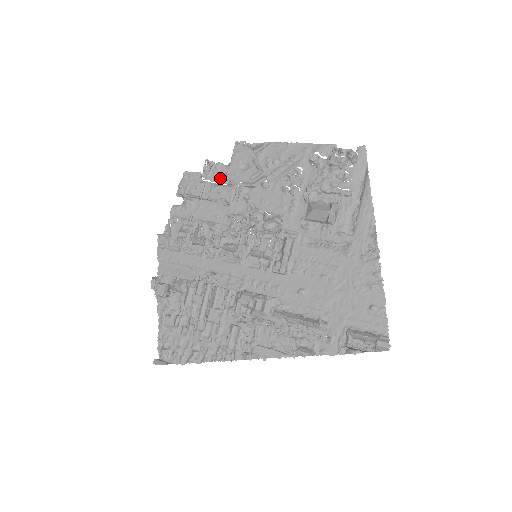
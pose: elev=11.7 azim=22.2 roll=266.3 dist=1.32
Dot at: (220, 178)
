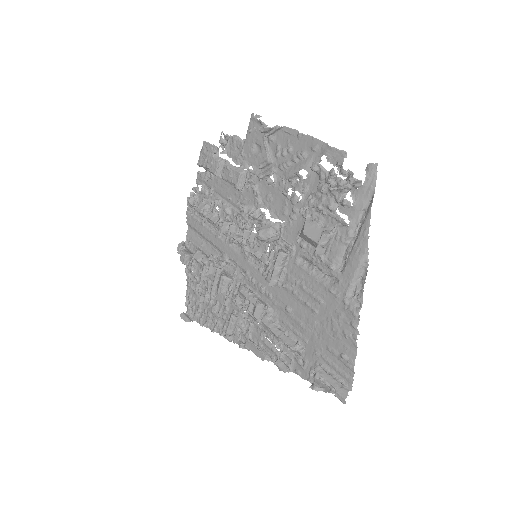
Dot at: (235, 155)
